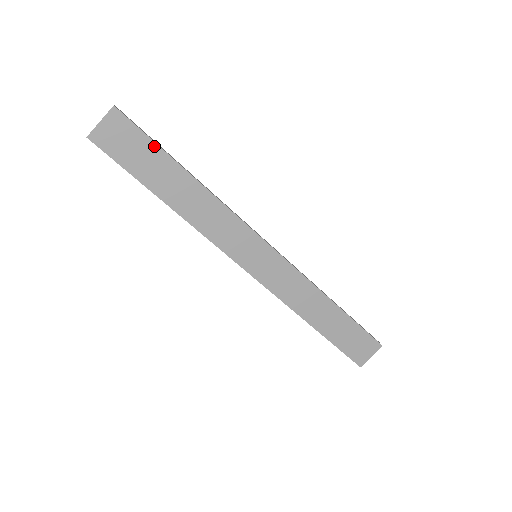
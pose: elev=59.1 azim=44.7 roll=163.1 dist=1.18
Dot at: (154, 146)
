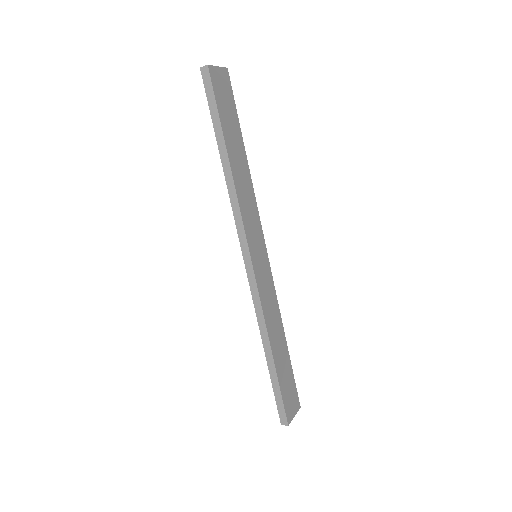
Dot at: (236, 115)
